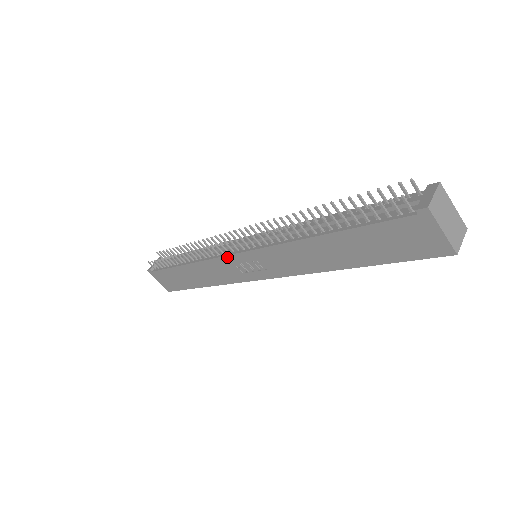
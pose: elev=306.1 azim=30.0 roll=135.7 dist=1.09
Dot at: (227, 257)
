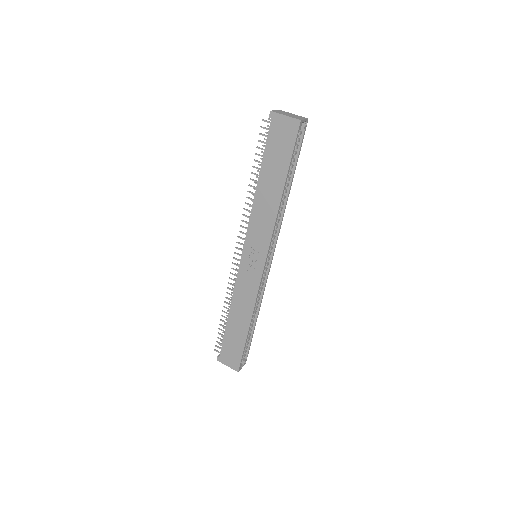
Dot at: (240, 268)
